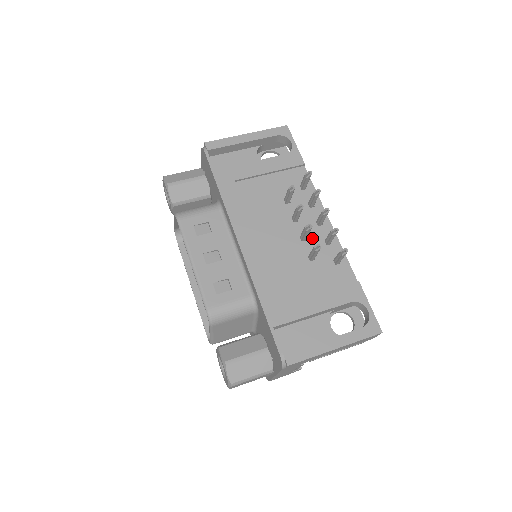
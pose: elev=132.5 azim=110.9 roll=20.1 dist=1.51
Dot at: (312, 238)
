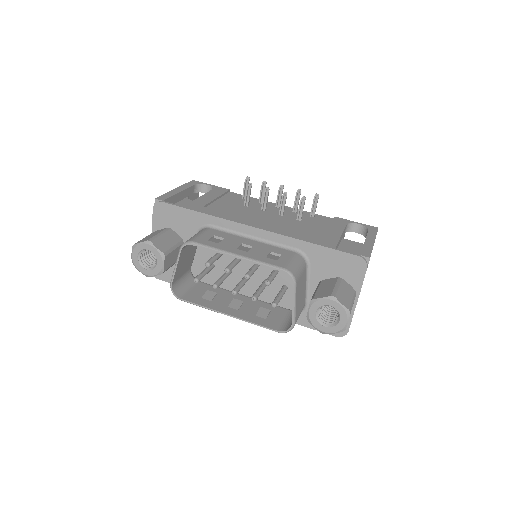
Dot at: (285, 213)
